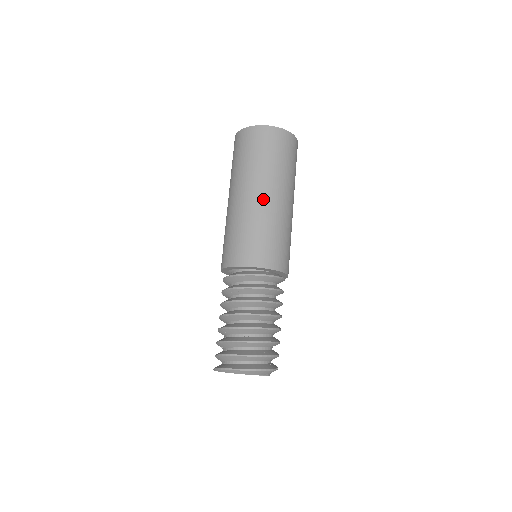
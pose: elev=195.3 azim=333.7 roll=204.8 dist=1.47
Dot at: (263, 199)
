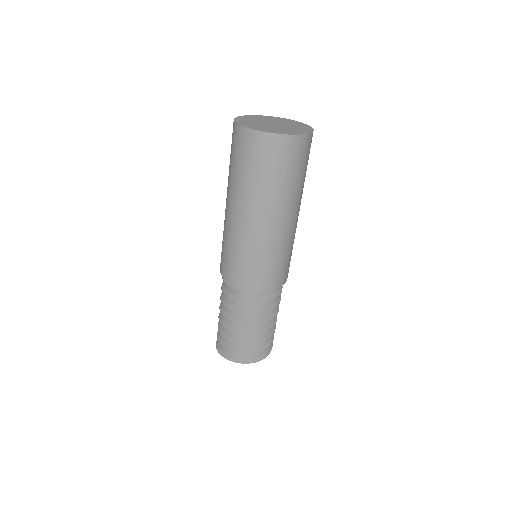
Dot at: (240, 219)
